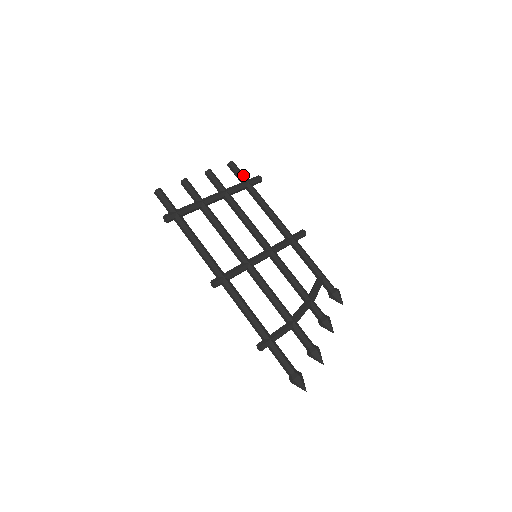
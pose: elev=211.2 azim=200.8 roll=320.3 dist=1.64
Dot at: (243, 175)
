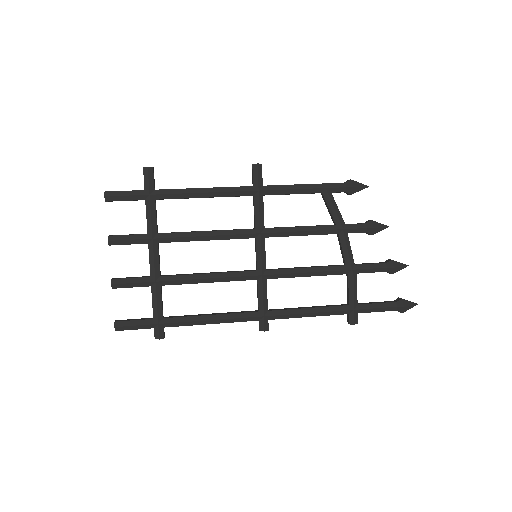
Dot at: (135, 194)
